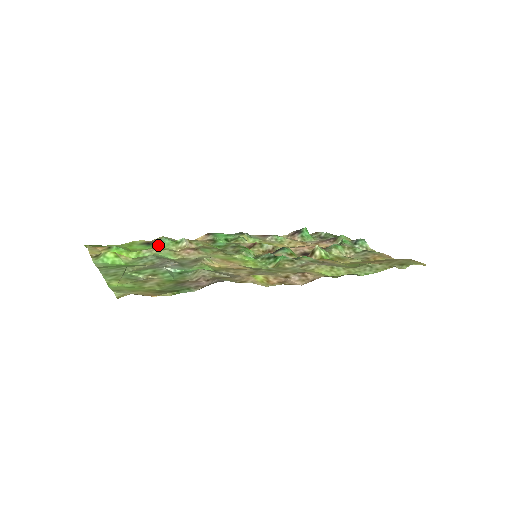
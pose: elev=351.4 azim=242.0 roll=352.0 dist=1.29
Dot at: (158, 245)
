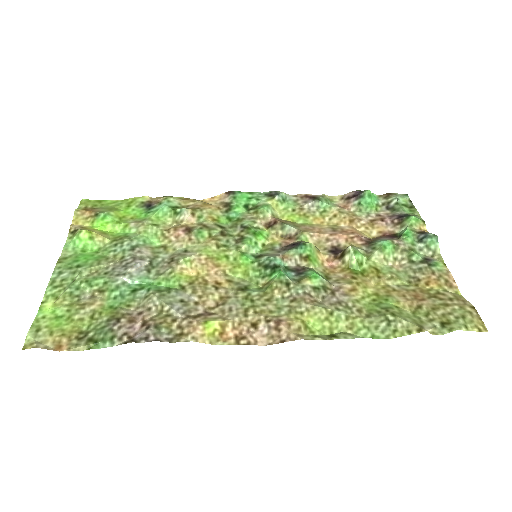
Dot at: (152, 215)
